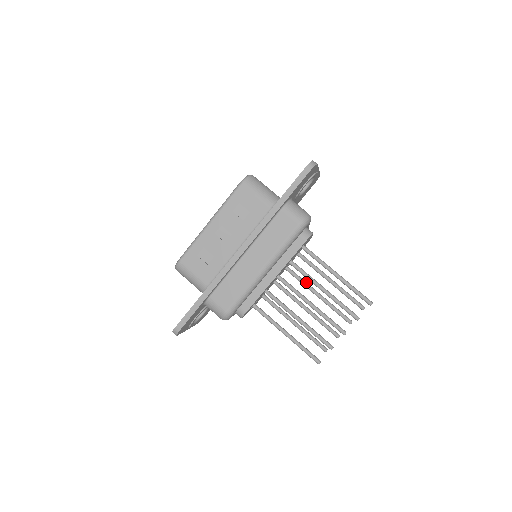
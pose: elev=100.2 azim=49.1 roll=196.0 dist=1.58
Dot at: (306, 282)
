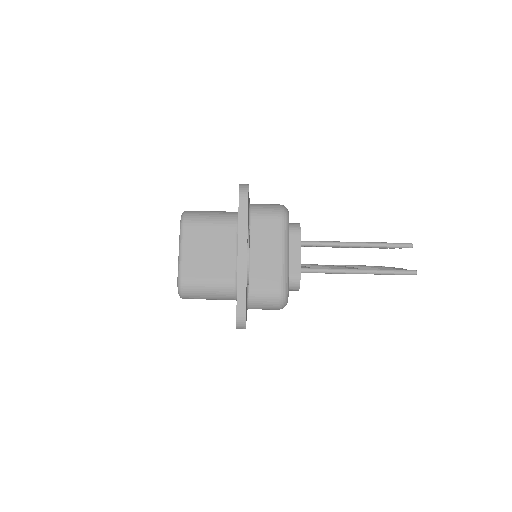
Dot at: occluded
